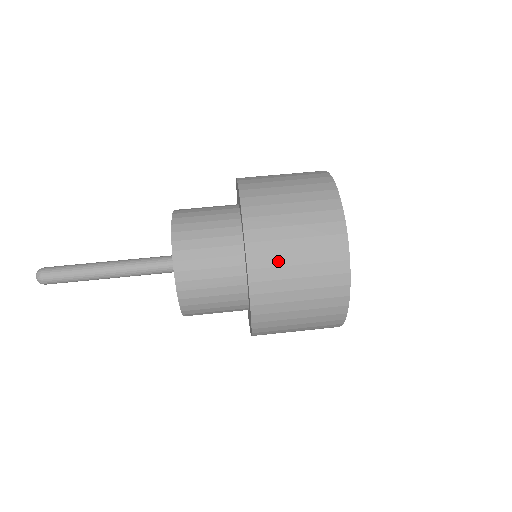
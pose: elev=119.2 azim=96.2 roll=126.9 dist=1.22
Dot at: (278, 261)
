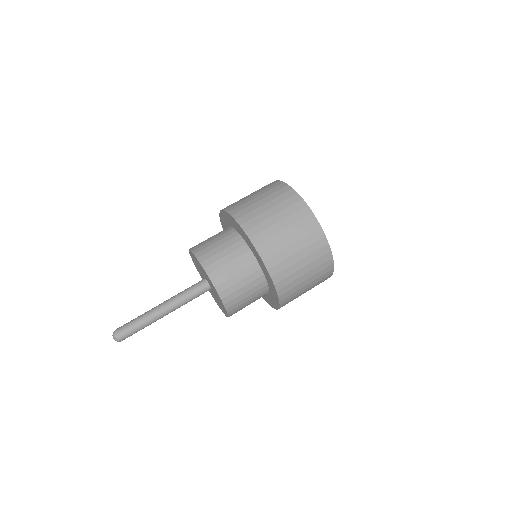
Dot at: (295, 284)
